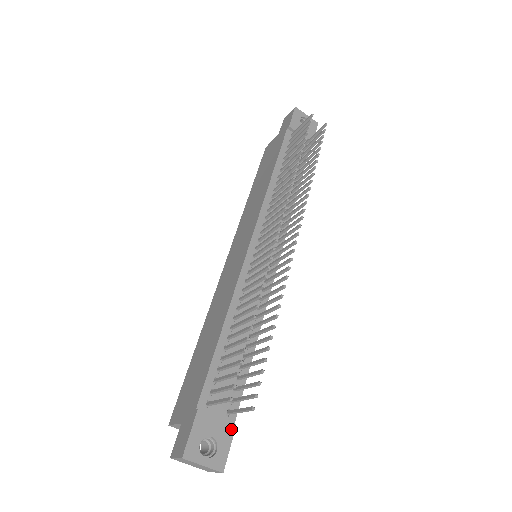
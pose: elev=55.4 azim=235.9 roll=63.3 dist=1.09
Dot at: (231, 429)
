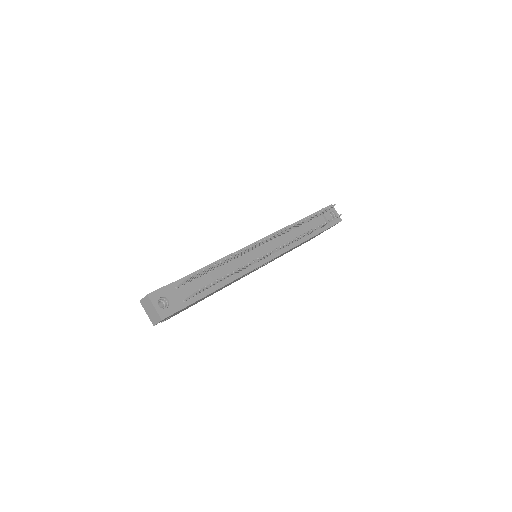
Dot at: (181, 307)
